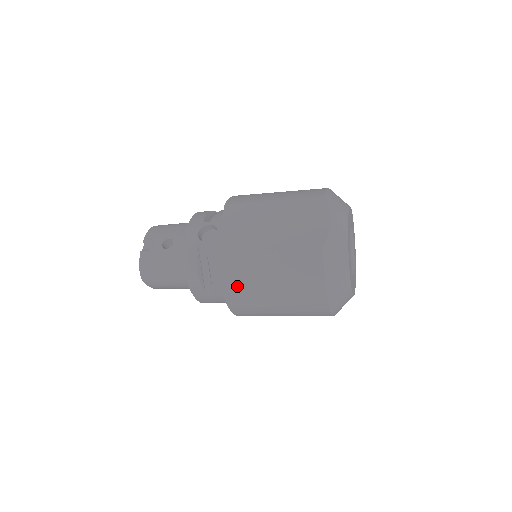
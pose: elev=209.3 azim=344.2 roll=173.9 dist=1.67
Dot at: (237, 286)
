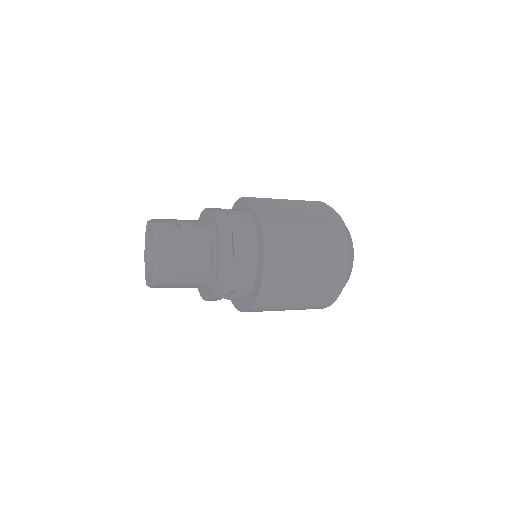
Dot at: (279, 252)
